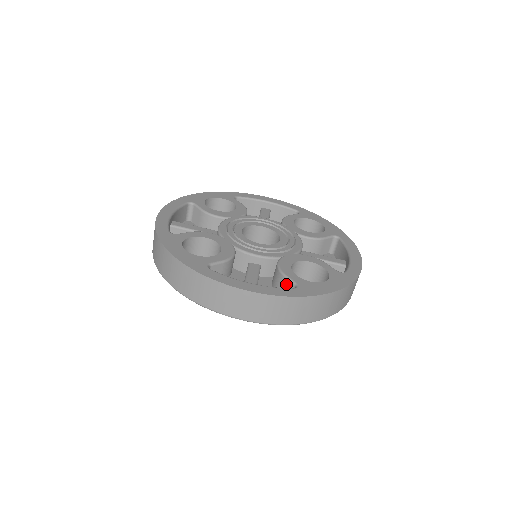
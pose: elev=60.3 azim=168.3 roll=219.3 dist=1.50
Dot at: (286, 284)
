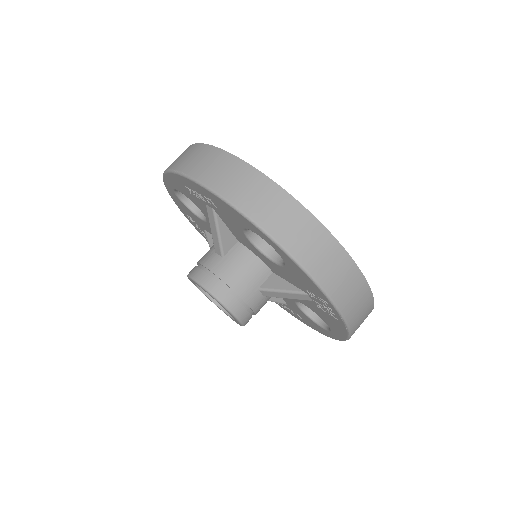
Dot at: occluded
